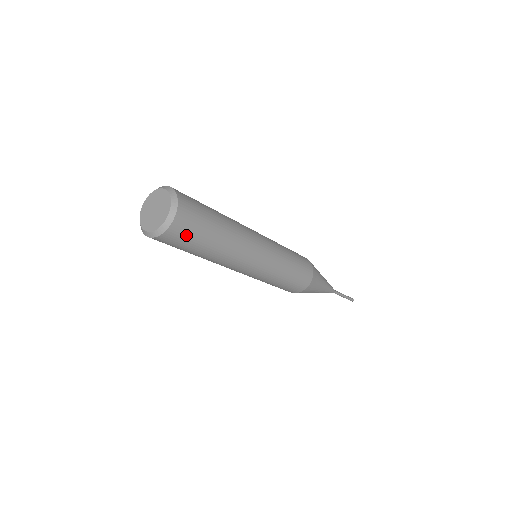
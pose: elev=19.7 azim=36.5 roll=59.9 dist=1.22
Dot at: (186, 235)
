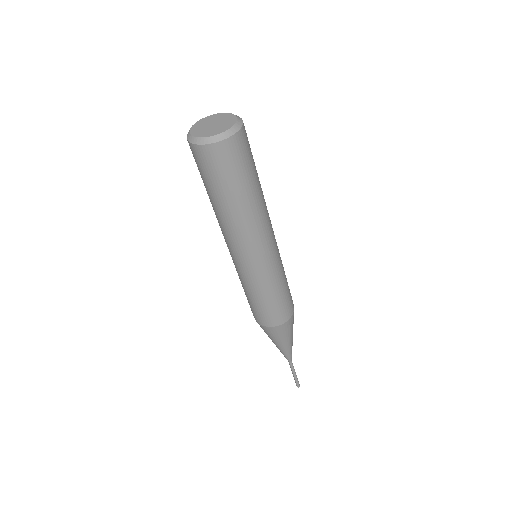
Dot at: (237, 160)
